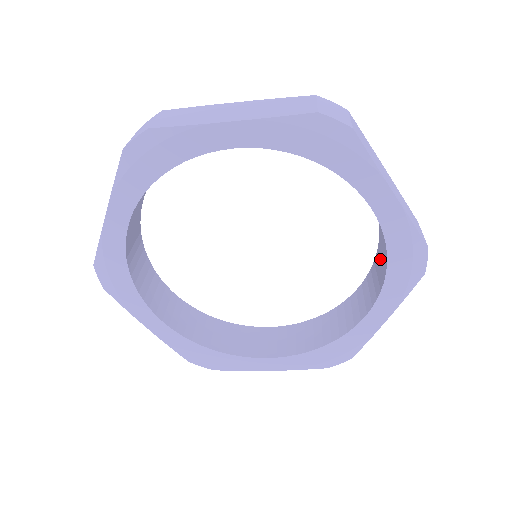
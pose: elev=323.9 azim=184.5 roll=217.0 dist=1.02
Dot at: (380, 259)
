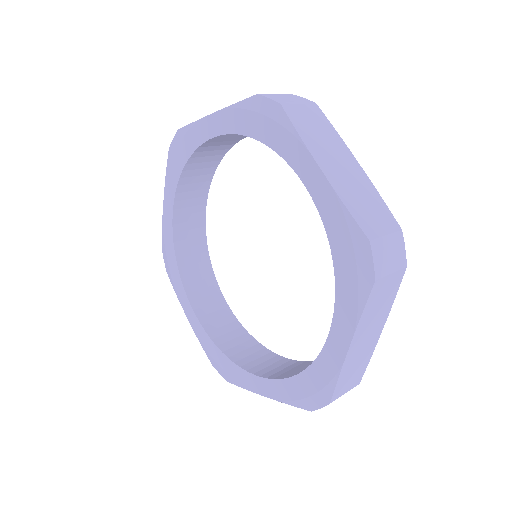
Dot at: occluded
